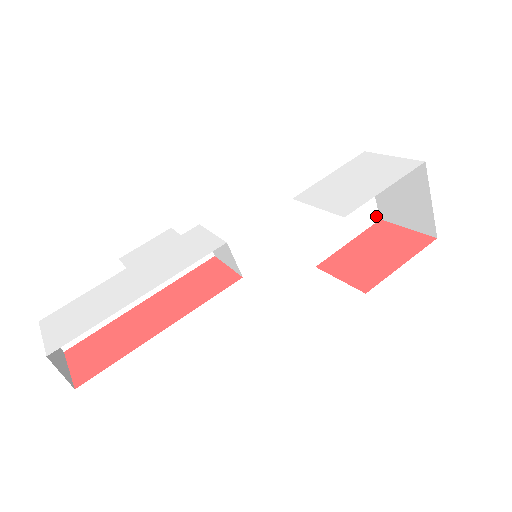
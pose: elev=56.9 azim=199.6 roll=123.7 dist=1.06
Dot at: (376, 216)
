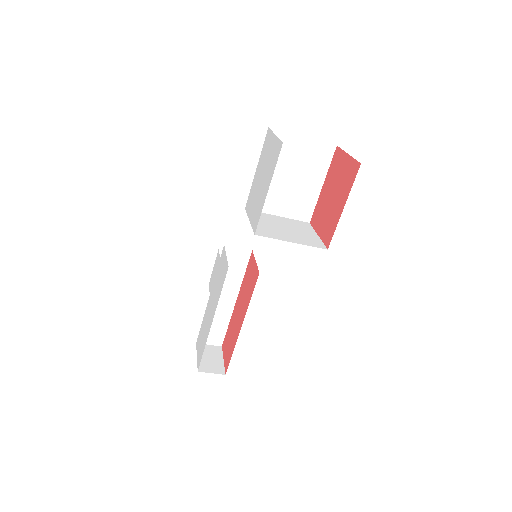
Dot at: (330, 148)
